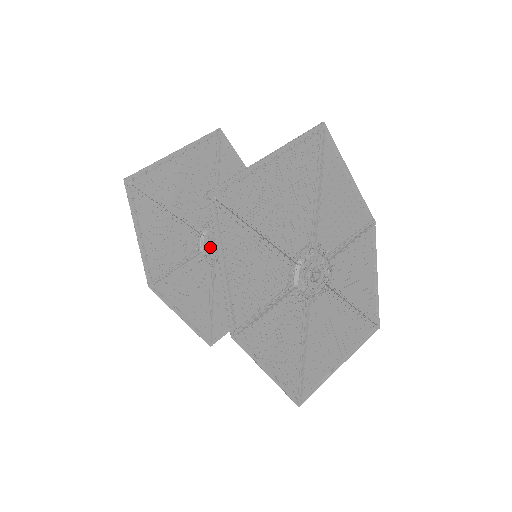
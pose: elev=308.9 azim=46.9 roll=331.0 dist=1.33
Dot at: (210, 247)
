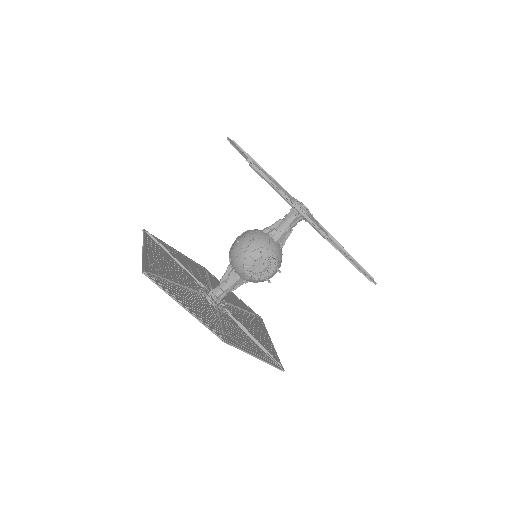
Dot at: (217, 299)
